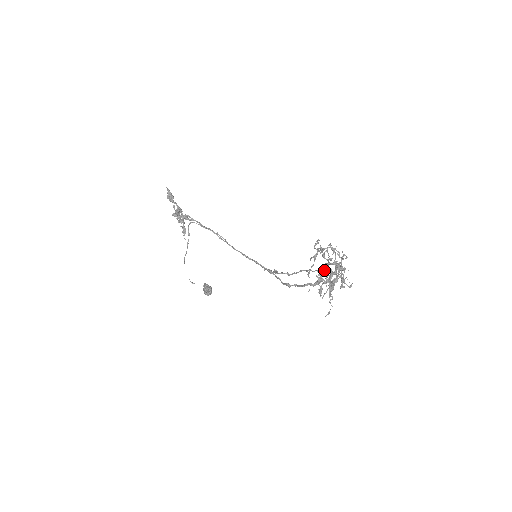
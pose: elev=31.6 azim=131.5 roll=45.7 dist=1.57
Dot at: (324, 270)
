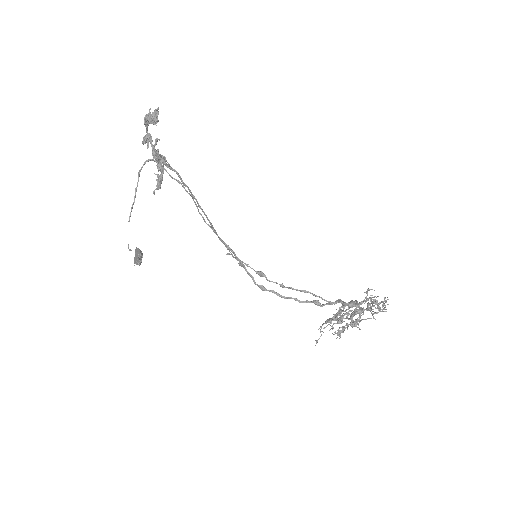
Dot at: occluded
